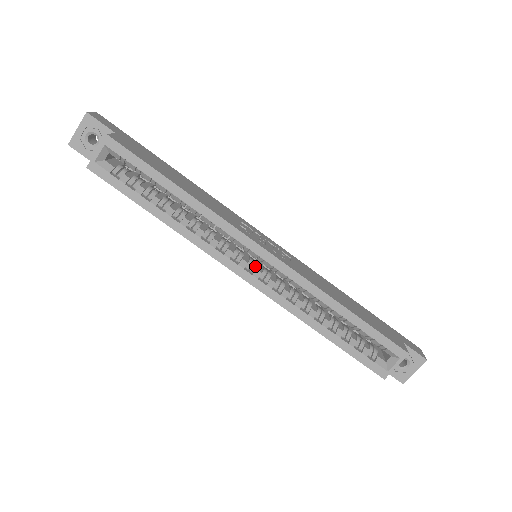
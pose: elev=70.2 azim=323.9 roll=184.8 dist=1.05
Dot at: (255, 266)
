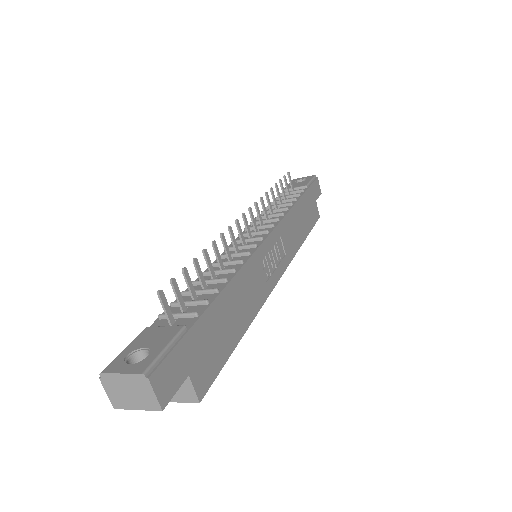
Dot at: occluded
